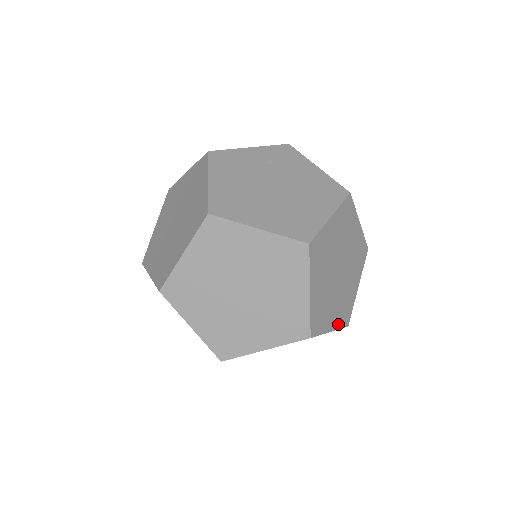
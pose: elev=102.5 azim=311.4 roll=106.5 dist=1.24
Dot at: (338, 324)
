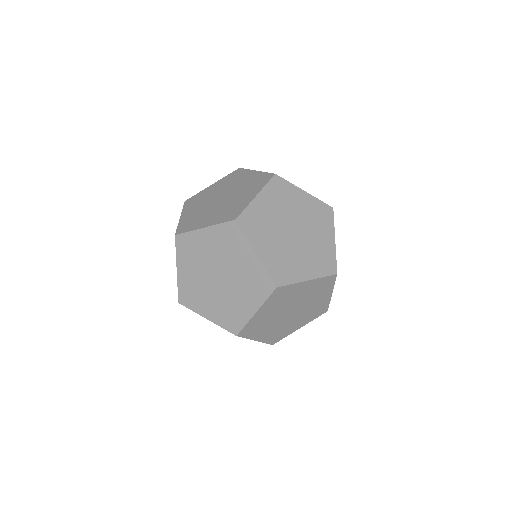
Dot at: (265, 340)
